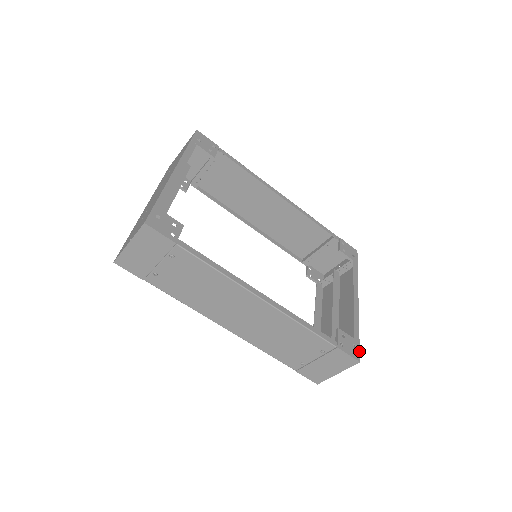
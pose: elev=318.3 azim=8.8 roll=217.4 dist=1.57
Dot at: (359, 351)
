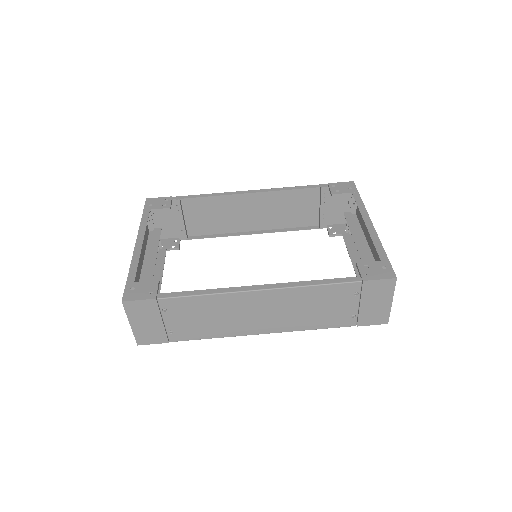
Dot at: (392, 269)
